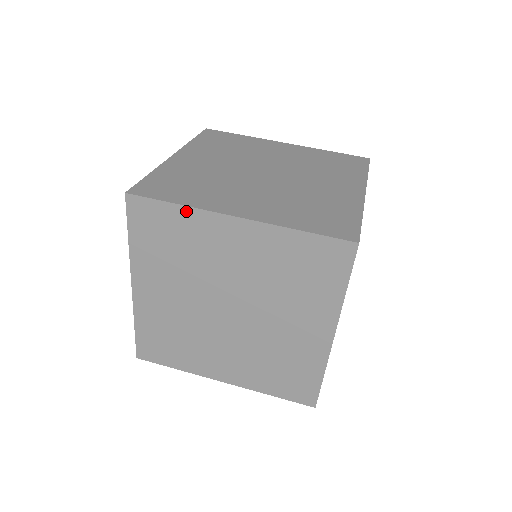
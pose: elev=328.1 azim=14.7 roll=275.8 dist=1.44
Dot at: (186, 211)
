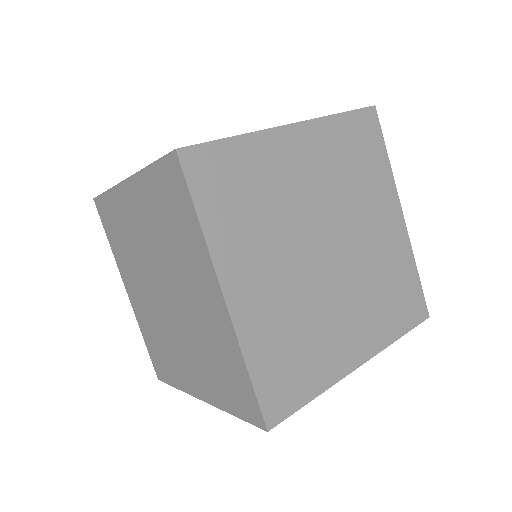
Dot at: (200, 234)
